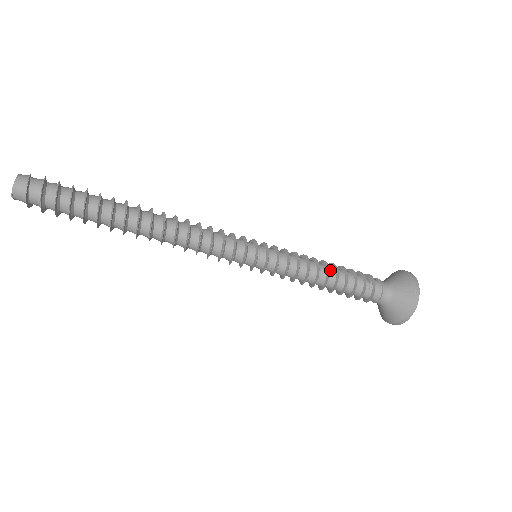
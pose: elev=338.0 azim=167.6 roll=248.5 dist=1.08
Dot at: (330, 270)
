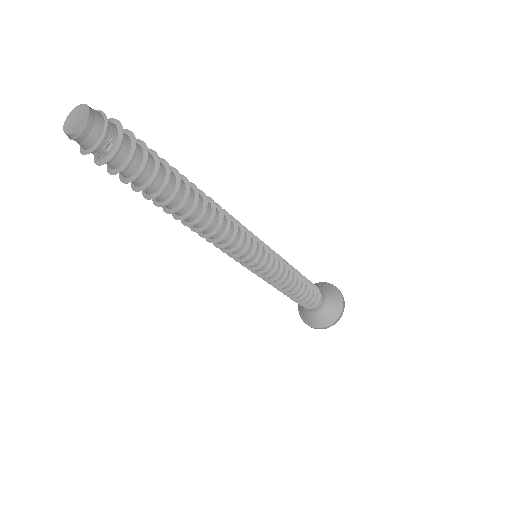
Dot at: occluded
